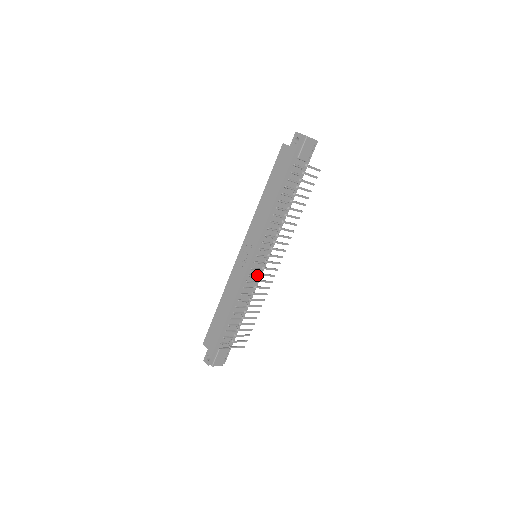
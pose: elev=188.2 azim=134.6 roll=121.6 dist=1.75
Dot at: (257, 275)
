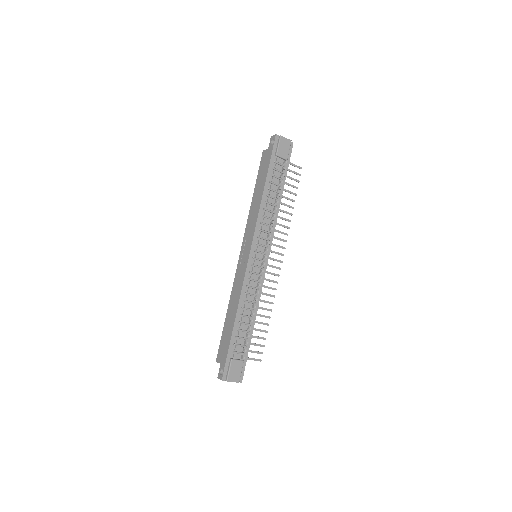
Dot at: (259, 273)
